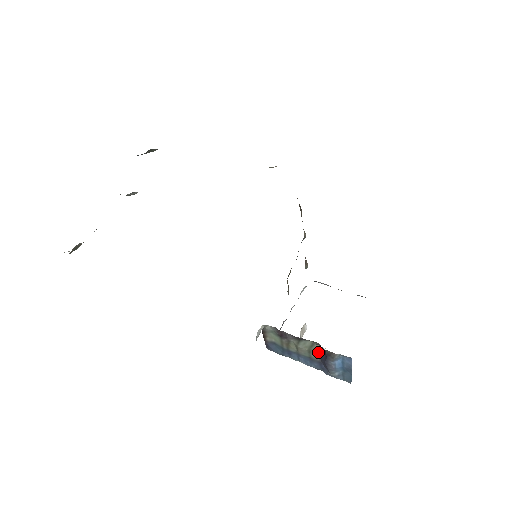
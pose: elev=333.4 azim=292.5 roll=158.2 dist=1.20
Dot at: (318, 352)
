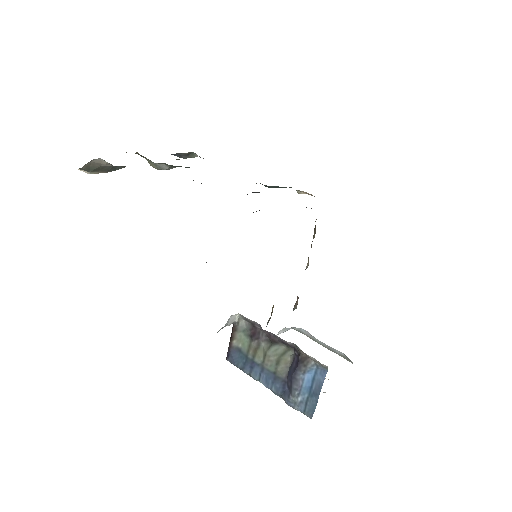
Dot at: (288, 364)
